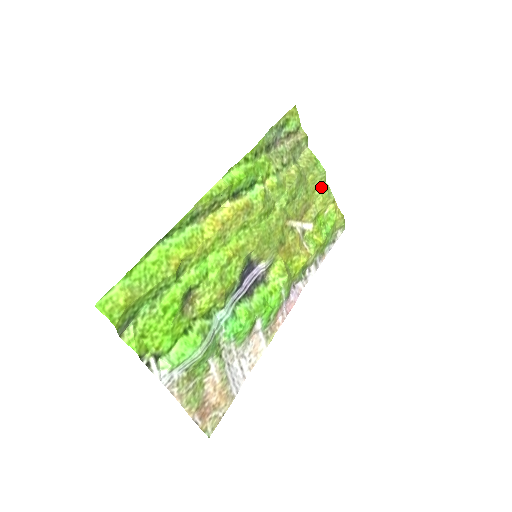
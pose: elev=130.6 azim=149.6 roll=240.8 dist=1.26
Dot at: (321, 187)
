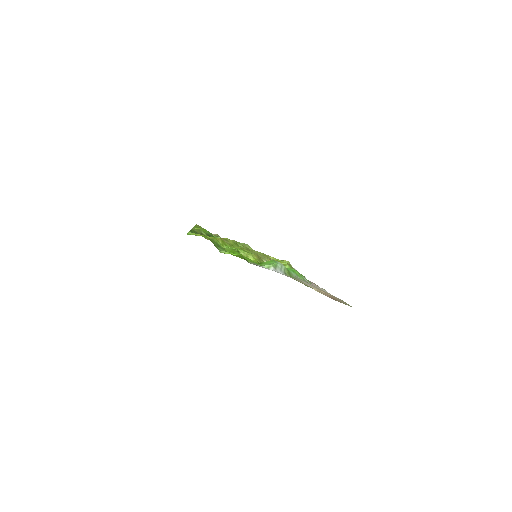
Dot at: (254, 251)
